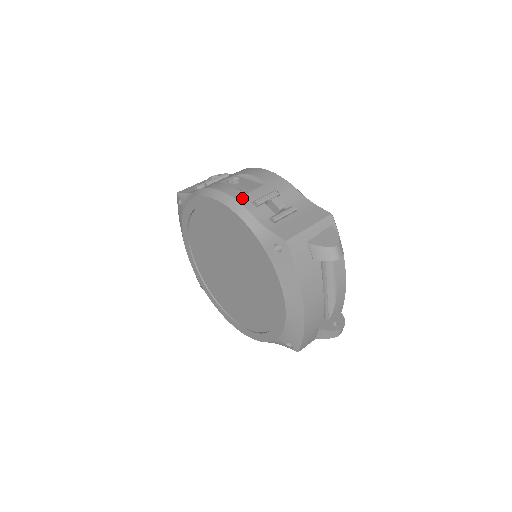
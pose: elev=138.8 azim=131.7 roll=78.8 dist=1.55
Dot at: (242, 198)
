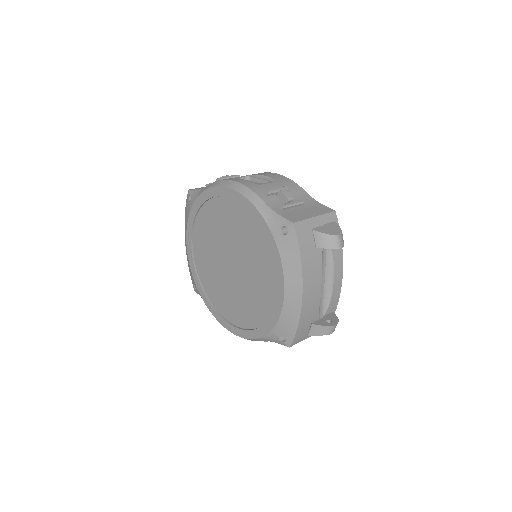
Dot at: (254, 187)
